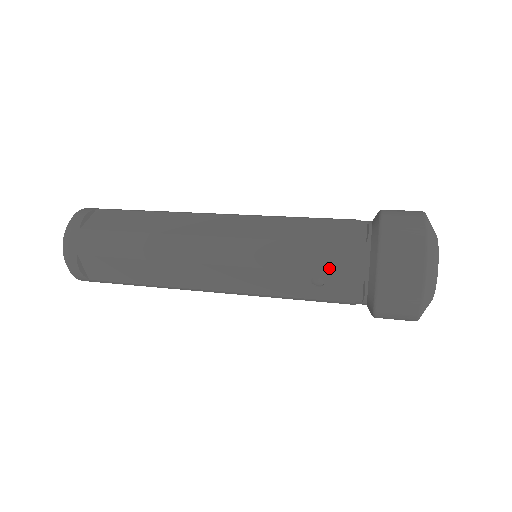
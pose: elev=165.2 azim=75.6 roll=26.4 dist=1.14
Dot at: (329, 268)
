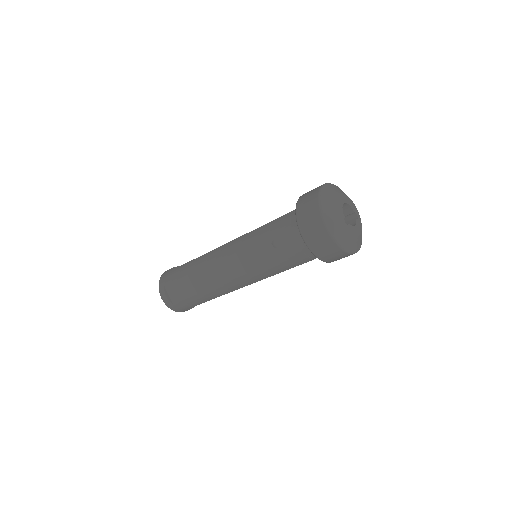
Dot at: (277, 230)
